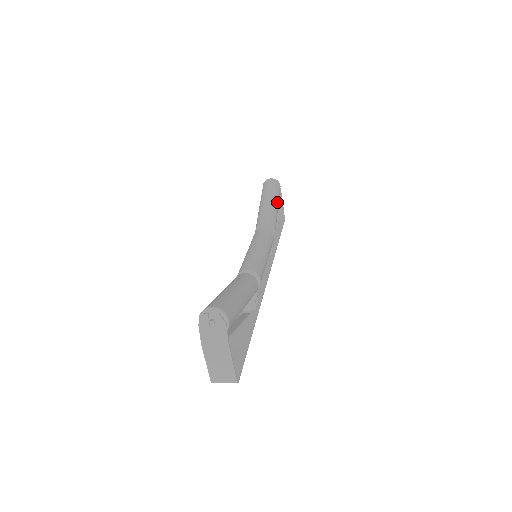
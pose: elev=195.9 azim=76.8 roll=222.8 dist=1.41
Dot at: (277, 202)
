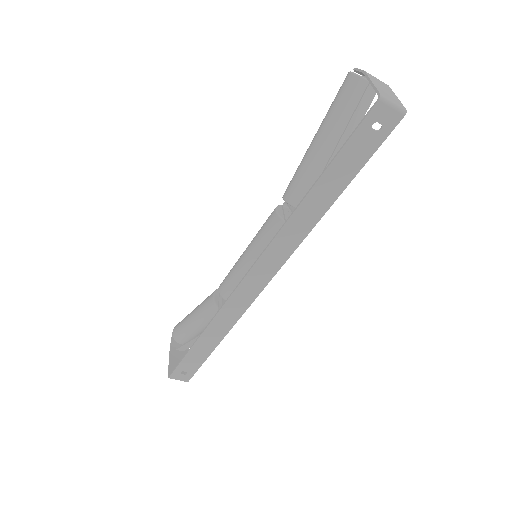
Dot at: occluded
